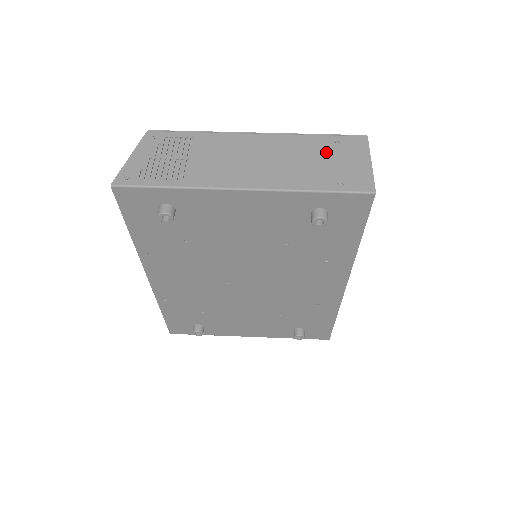
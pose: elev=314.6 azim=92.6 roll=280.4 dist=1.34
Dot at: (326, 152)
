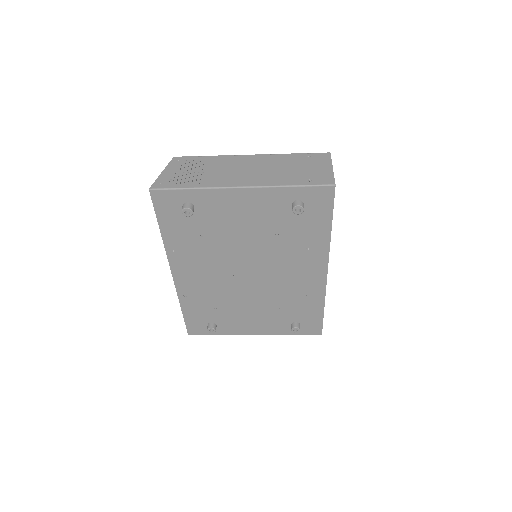
Dot at: (300, 163)
